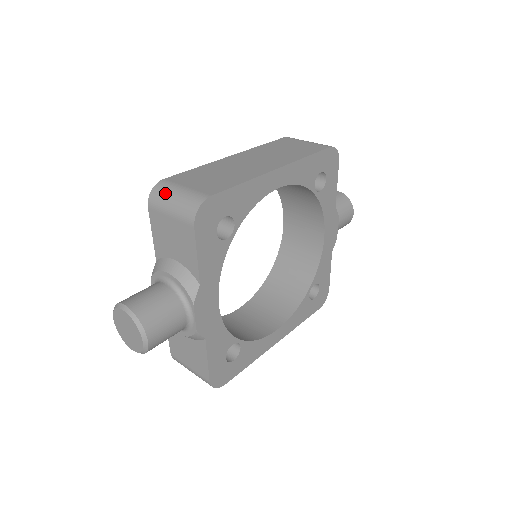
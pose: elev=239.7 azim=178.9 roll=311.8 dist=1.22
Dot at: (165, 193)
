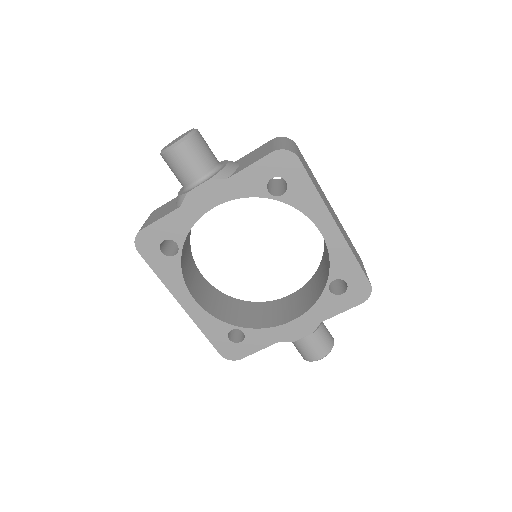
Dot at: (288, 141)
